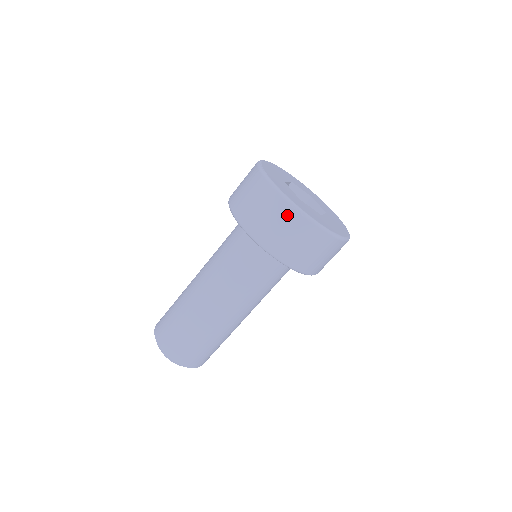
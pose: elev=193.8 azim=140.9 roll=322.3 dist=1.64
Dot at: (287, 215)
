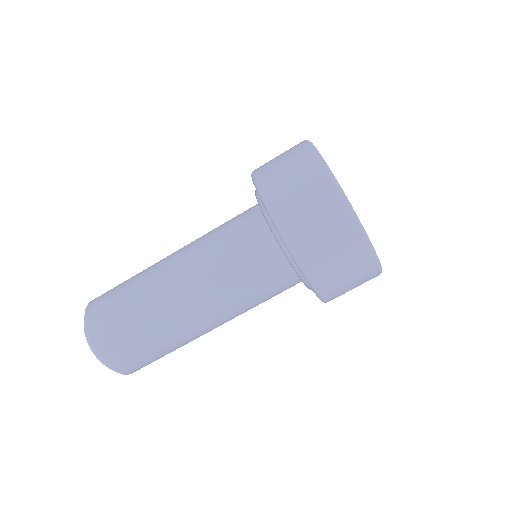
Dot at: (357, 253)
